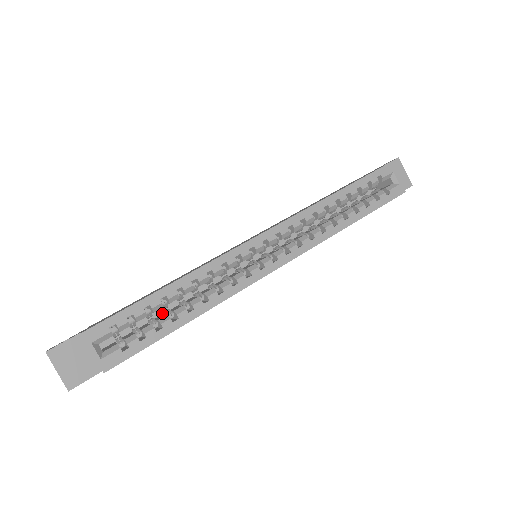
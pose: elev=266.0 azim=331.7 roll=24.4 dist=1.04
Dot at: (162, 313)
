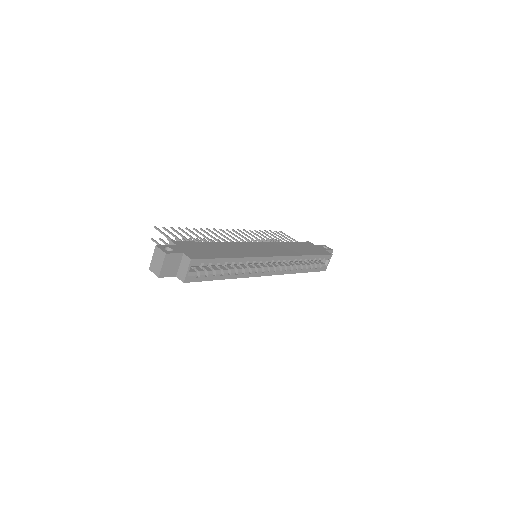
Dot at: occluded
